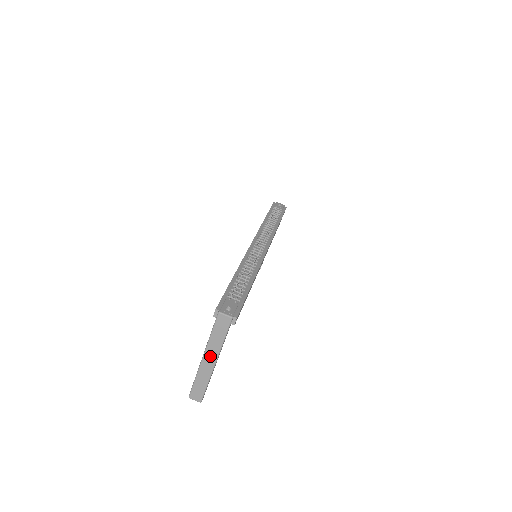
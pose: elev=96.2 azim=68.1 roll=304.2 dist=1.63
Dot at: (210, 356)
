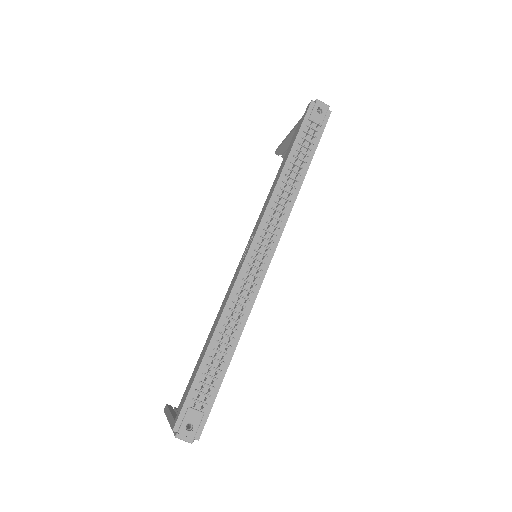
Dot at: occluded
